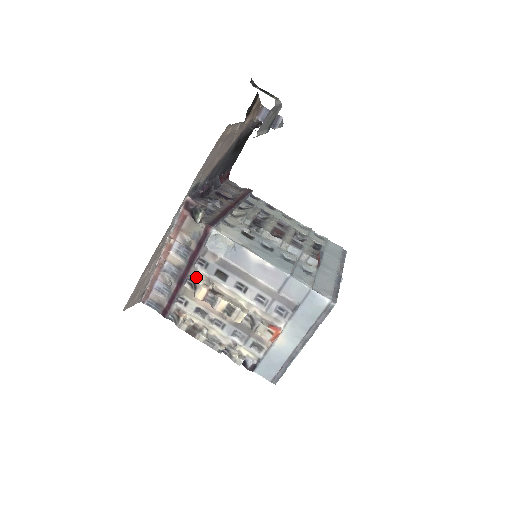
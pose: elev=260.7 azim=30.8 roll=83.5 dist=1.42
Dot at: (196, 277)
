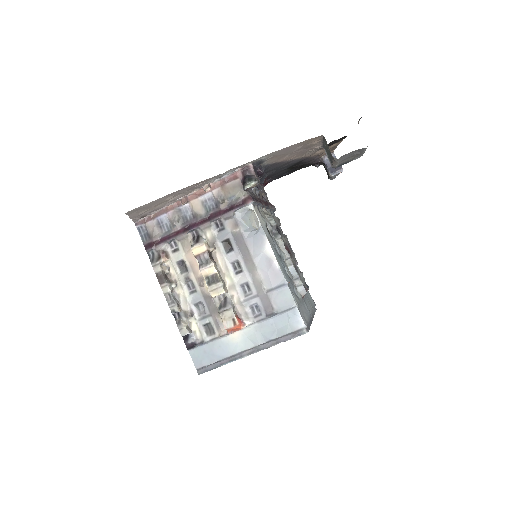
Dot at: (204, 233)
